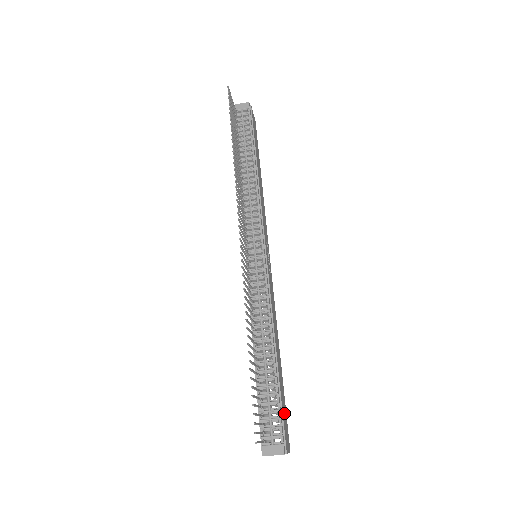
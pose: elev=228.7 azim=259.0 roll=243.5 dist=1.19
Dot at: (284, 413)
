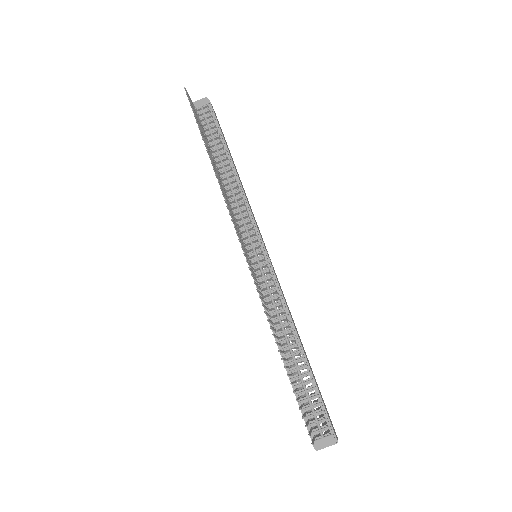
Dot at: occluded
